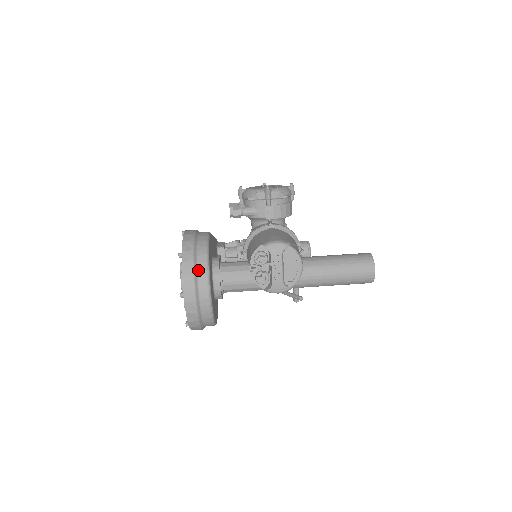
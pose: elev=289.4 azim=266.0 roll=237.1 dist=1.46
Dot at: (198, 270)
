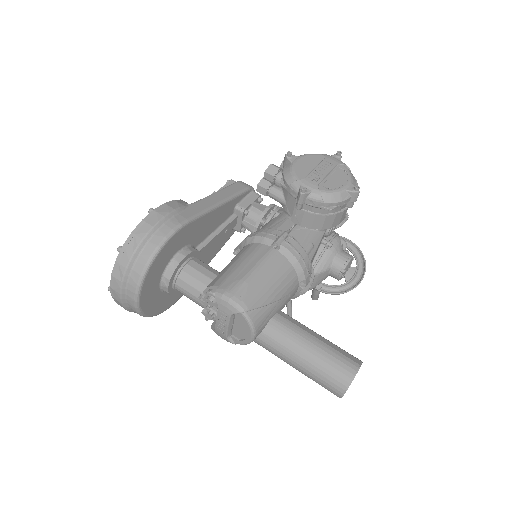
Dot at: (129, 278)
